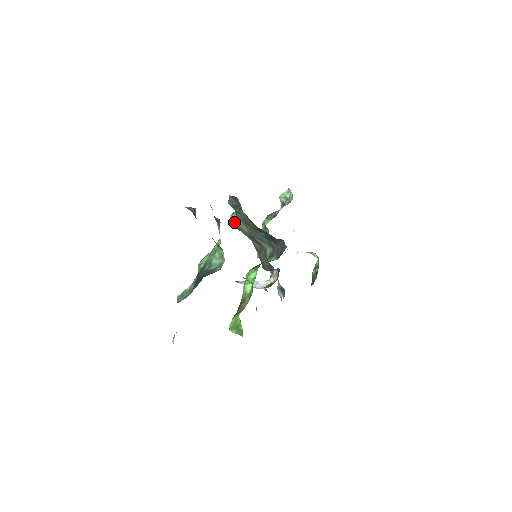
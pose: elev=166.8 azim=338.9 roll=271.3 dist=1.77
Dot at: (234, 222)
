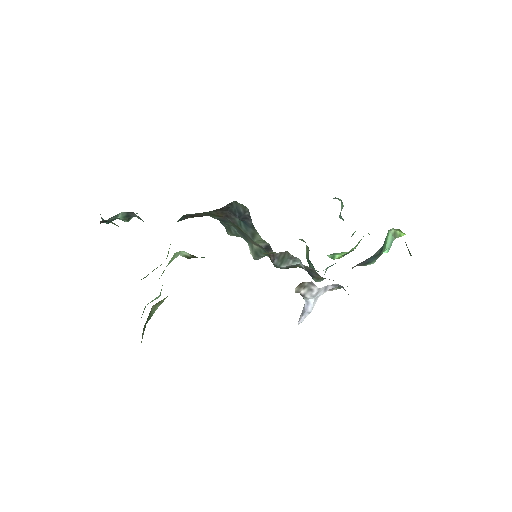
Dot at: (252, 253)
